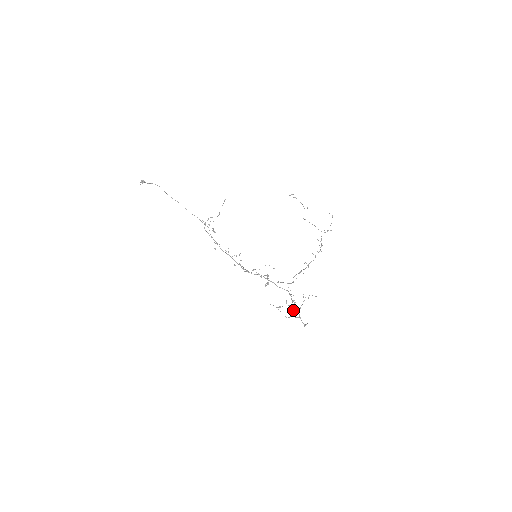
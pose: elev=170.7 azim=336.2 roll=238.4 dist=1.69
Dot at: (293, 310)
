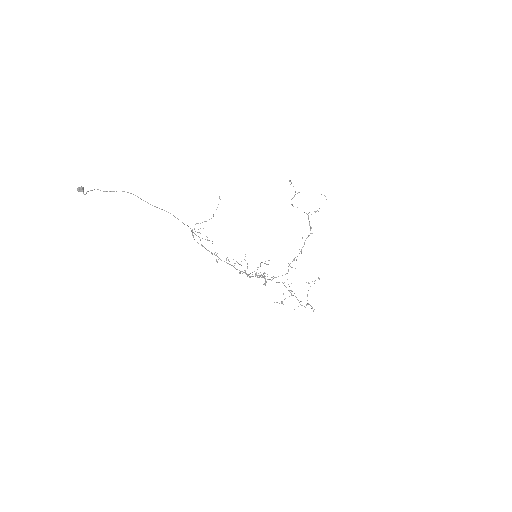
Dot at: occluded
